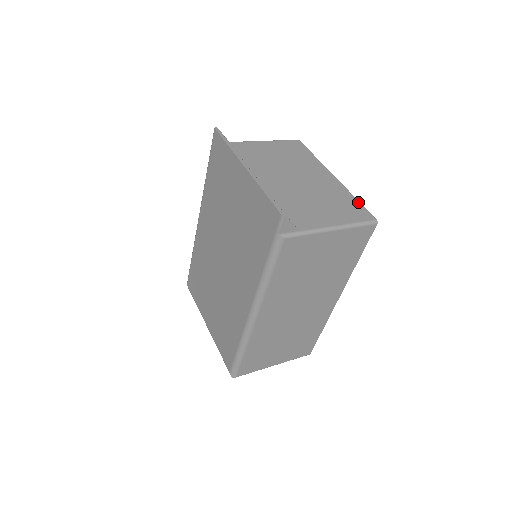
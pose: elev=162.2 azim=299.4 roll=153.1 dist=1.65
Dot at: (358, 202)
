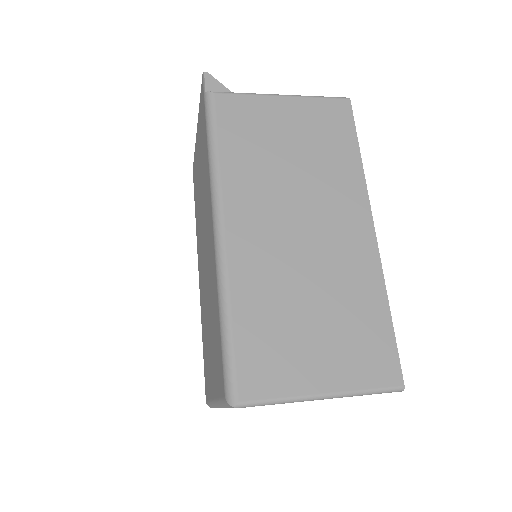
Dot at: occluded
